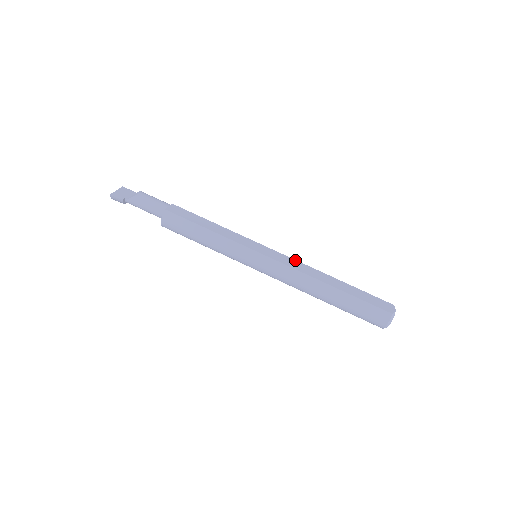
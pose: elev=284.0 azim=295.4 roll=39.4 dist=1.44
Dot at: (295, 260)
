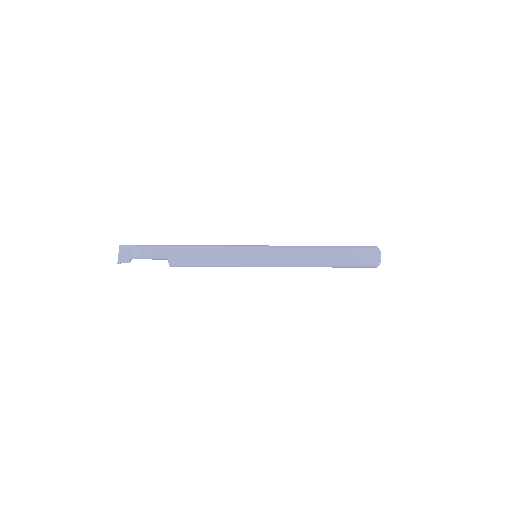
Dot at: (288, 249)
